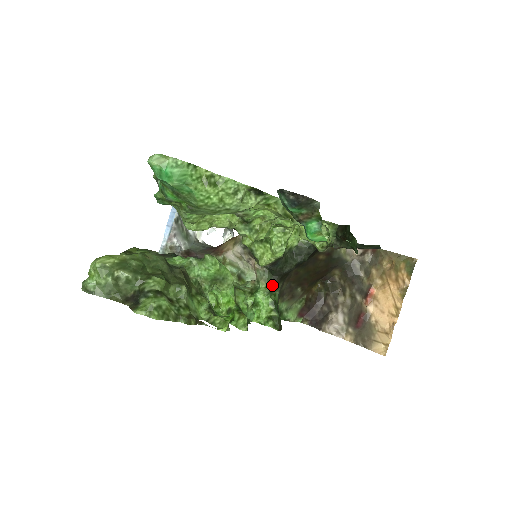
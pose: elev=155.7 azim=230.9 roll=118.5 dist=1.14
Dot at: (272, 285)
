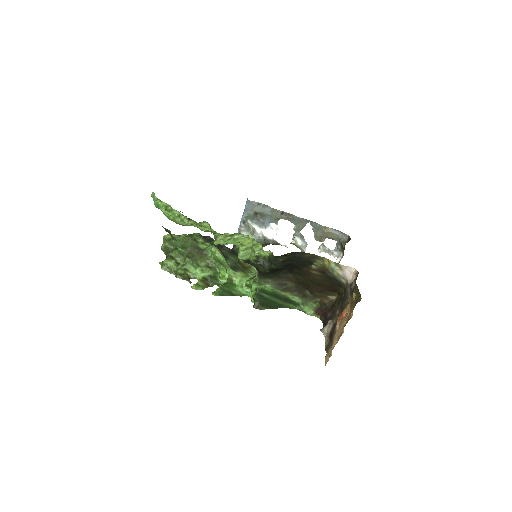
Dot at: (259, 278)
